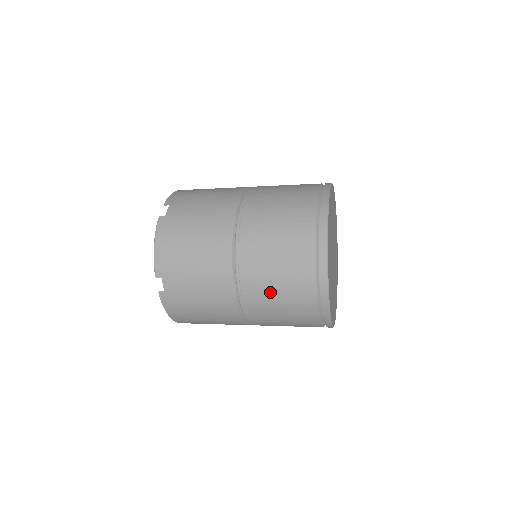
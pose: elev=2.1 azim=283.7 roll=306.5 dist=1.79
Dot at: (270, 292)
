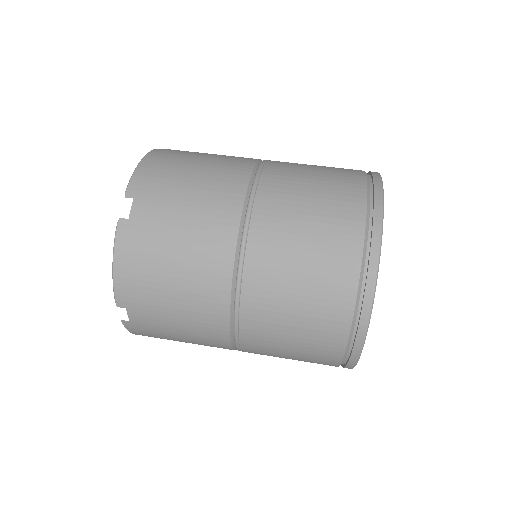
Dot at: occluded
